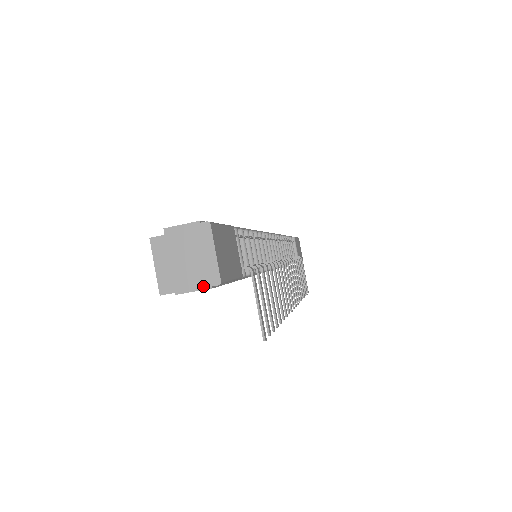
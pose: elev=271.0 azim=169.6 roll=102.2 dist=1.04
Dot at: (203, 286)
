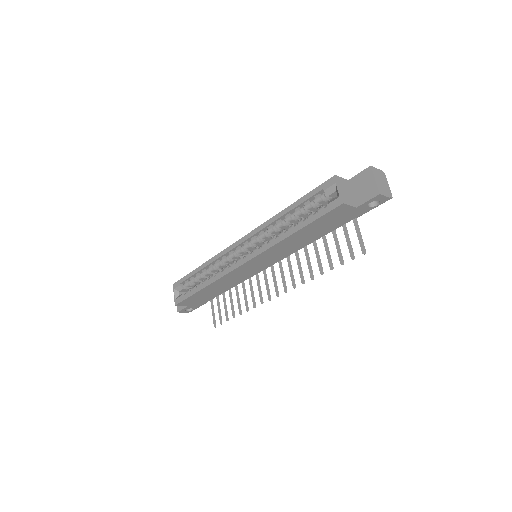
Dot at: (388, 196)
